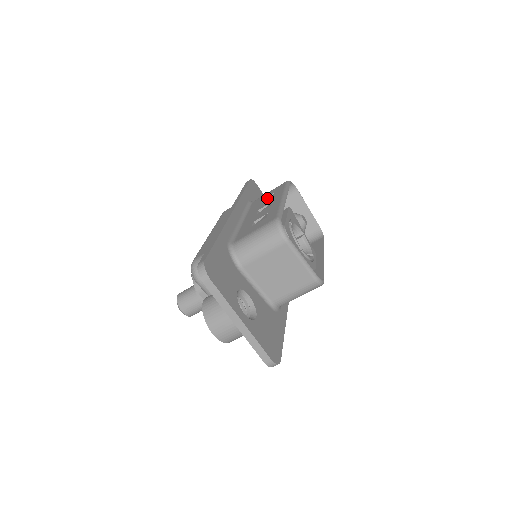
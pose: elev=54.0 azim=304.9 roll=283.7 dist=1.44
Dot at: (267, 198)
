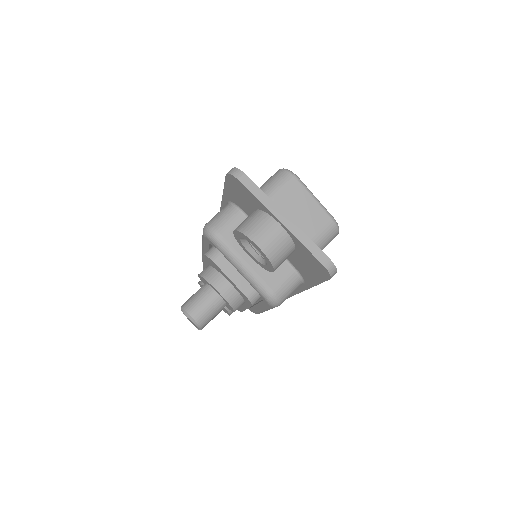
Dot at: occluded
